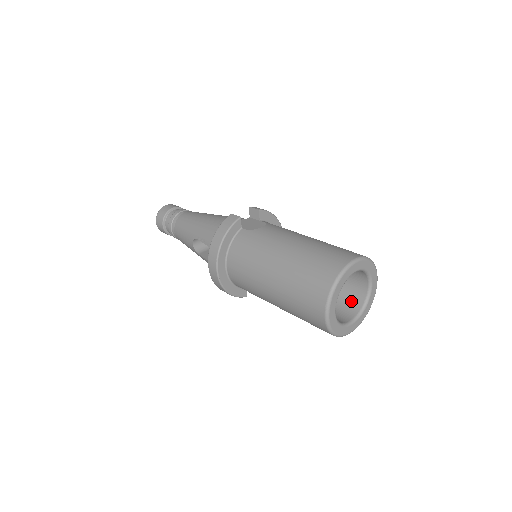
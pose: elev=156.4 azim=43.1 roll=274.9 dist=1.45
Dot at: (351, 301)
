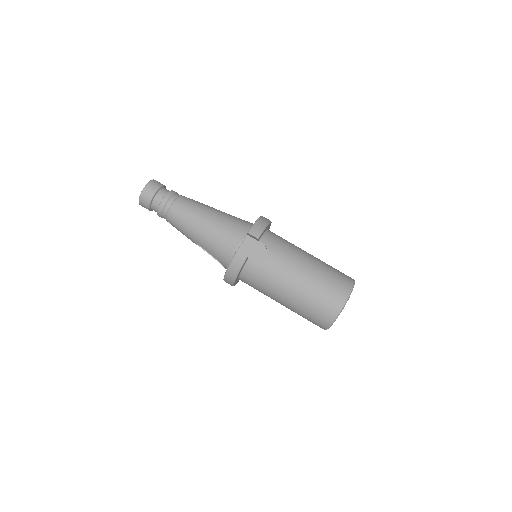
Dot at: occluded
